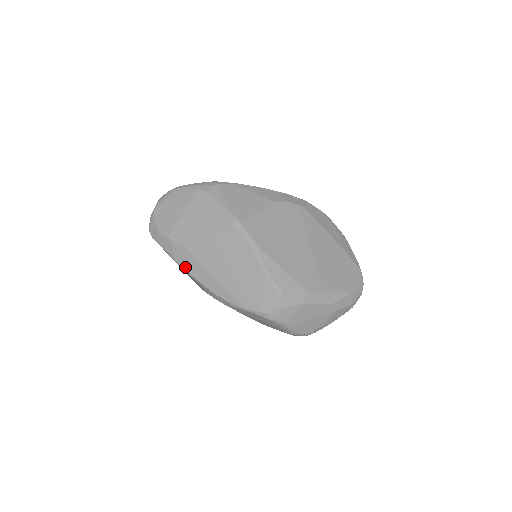
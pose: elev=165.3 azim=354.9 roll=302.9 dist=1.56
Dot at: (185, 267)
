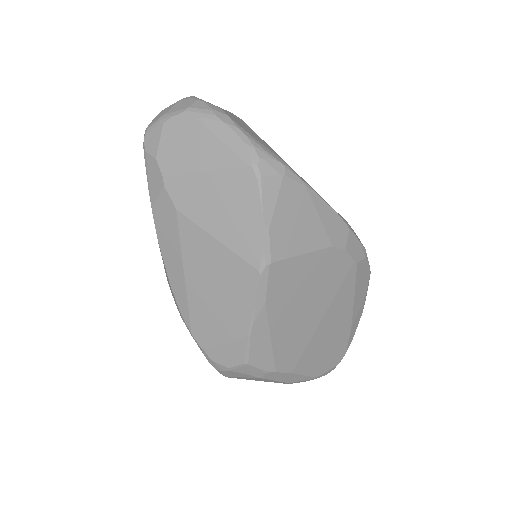
Dot at: (158, 229)
